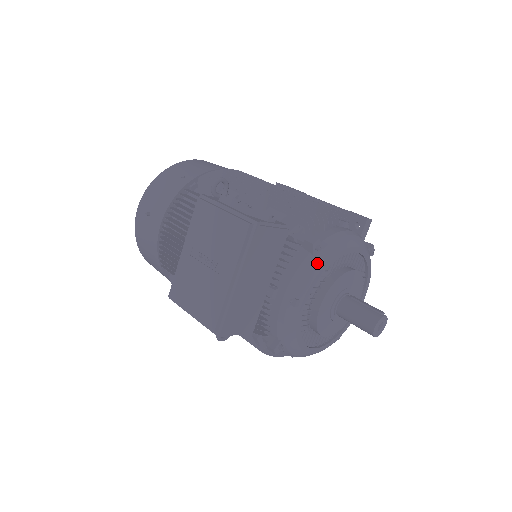
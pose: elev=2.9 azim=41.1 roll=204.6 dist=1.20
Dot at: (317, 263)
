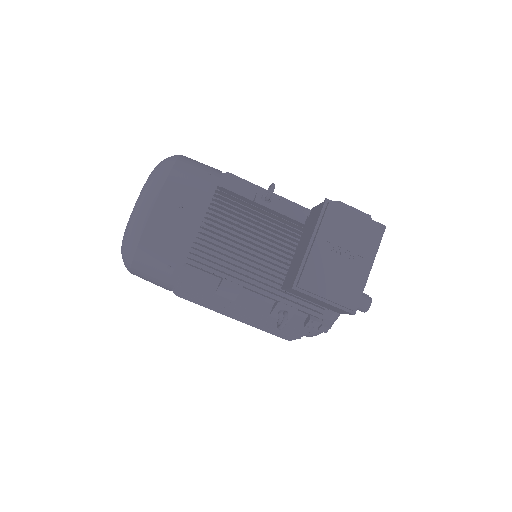
Dot at: occluded
